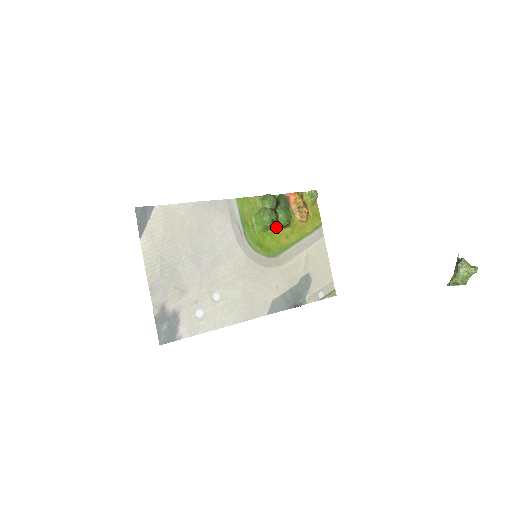
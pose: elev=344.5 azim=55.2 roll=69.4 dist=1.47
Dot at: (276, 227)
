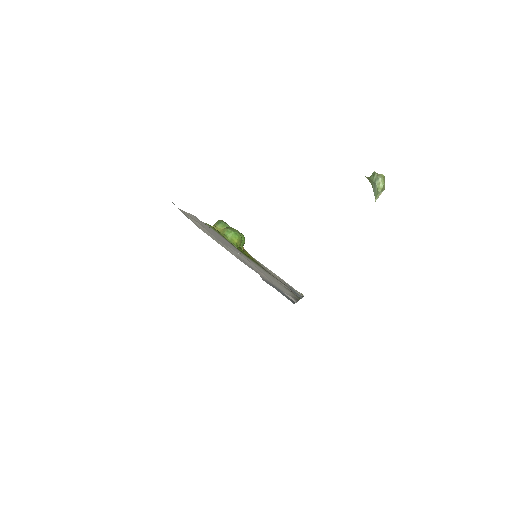
Dot at: (239, 247)
